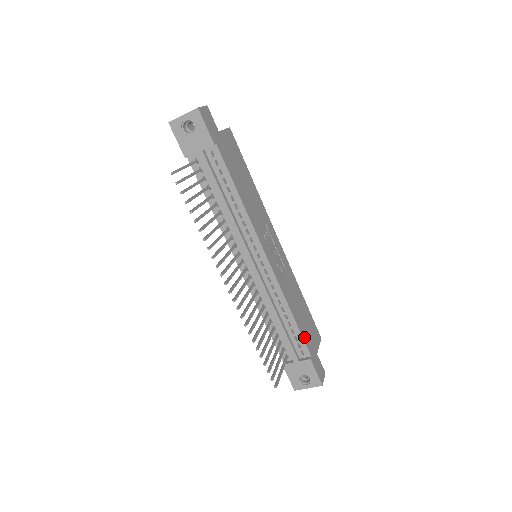
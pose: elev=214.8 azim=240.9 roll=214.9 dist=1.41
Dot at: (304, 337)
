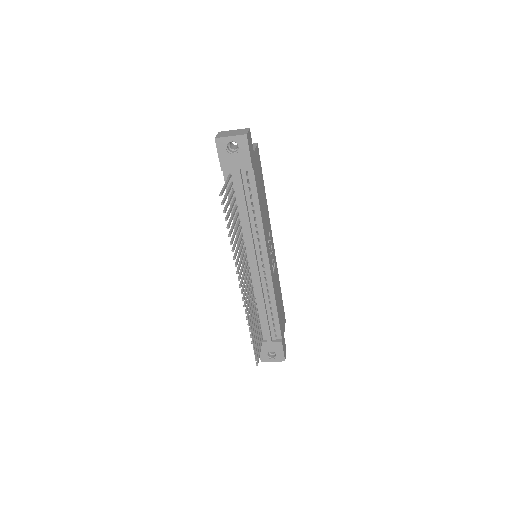
Dot at: (280, 324)
